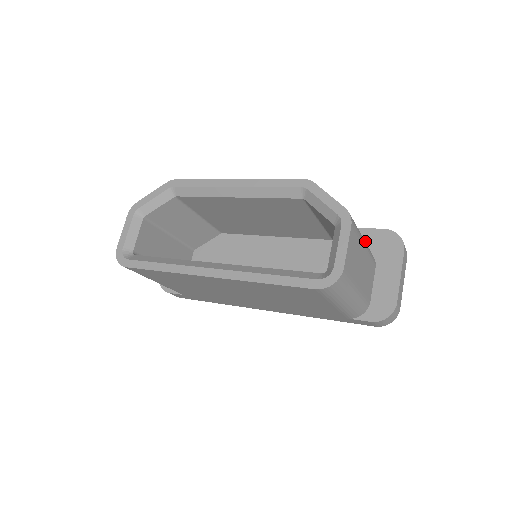
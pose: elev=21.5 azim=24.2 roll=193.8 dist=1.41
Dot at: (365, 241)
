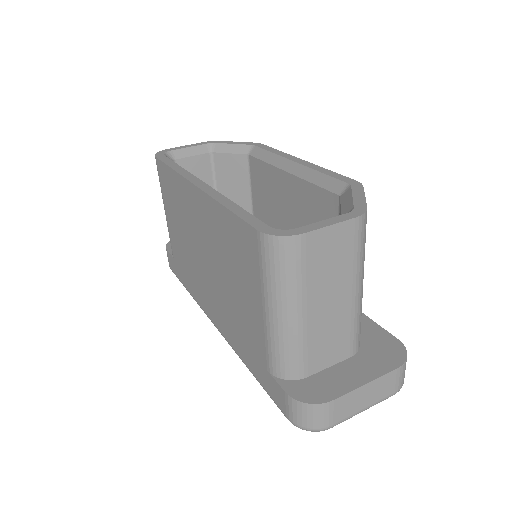
Dot at: (366, 333)
